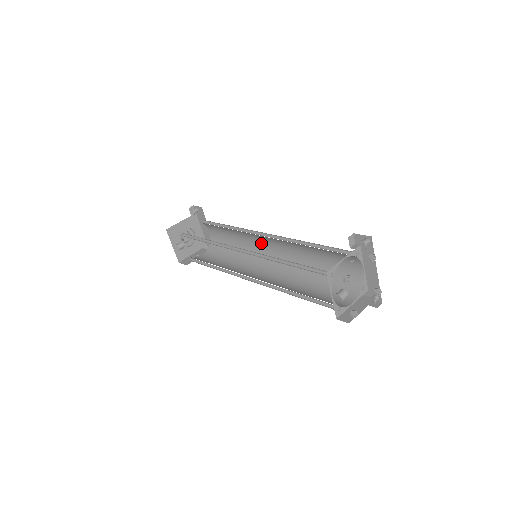
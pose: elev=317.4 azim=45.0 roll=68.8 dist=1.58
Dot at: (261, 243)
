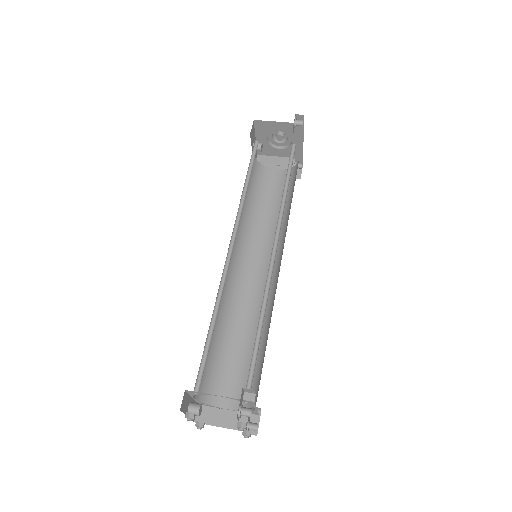
Dot at: occluded
